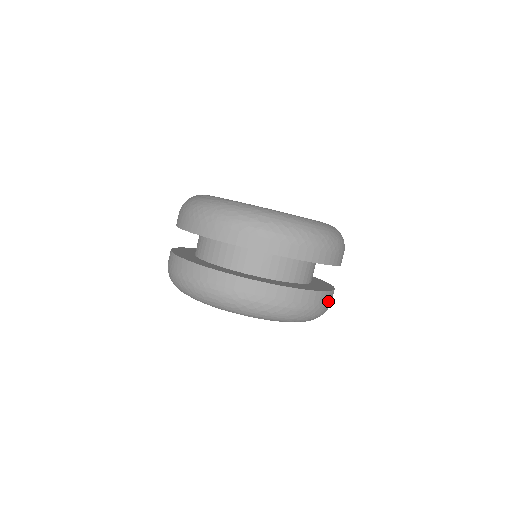
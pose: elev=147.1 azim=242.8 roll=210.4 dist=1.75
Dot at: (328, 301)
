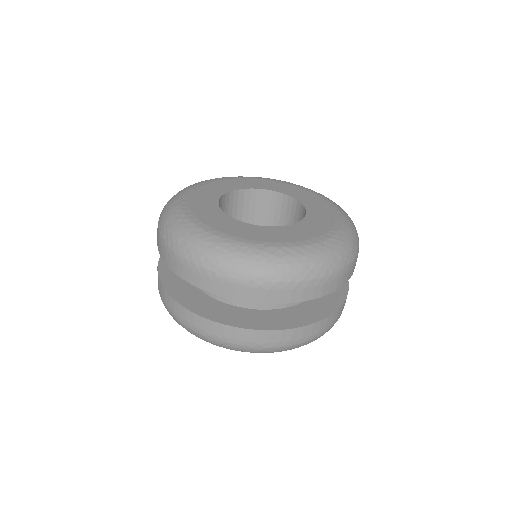
Dot at: occluded
